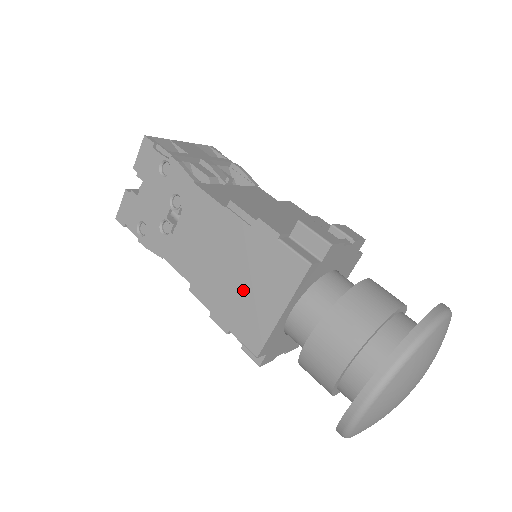
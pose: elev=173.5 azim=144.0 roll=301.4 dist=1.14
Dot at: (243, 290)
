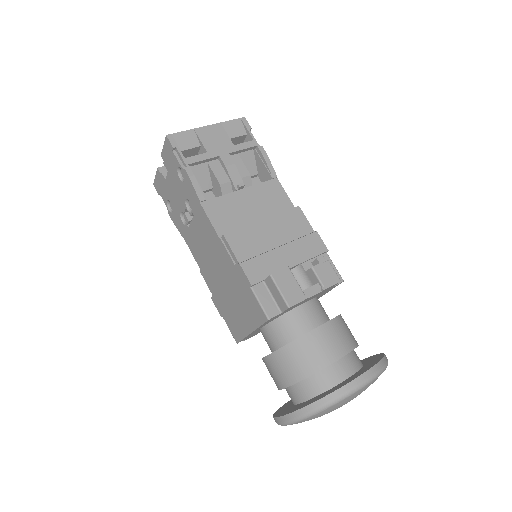
Dot at: (230, 300)
